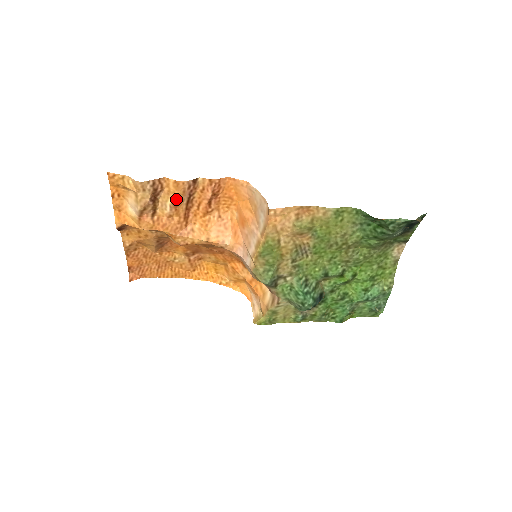
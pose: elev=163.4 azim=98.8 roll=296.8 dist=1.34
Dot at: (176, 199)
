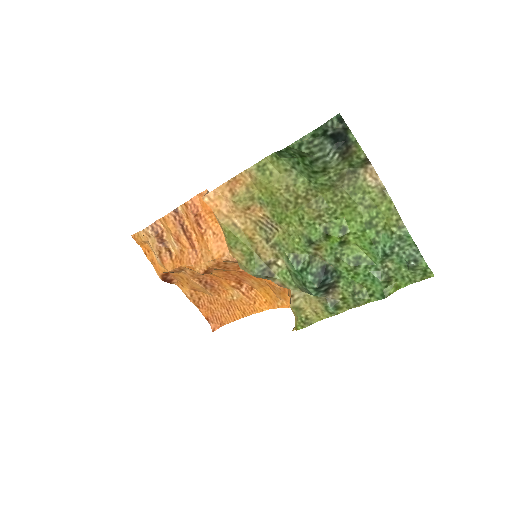
Dot at: (173, 233)
